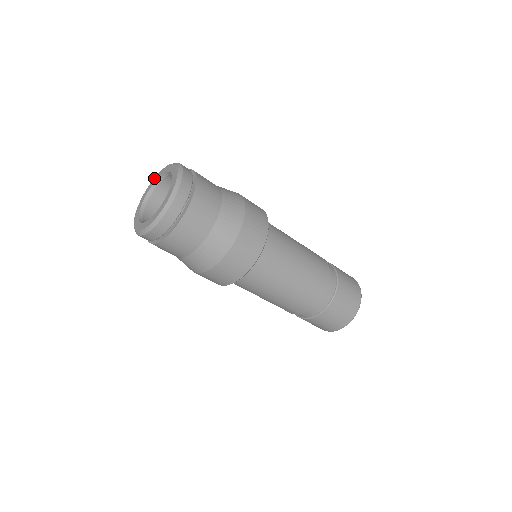
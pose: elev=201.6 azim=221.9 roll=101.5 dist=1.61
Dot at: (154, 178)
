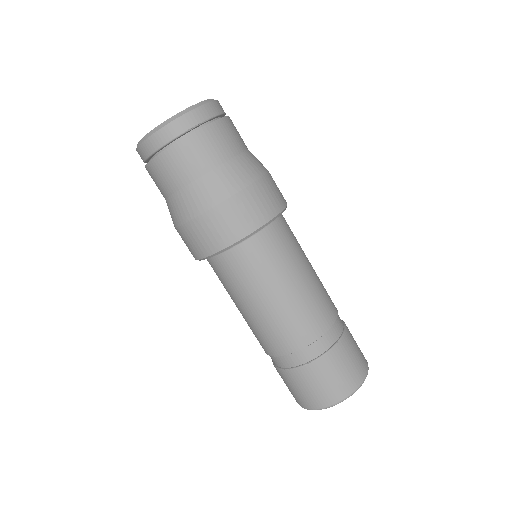
Dot at: occluded
